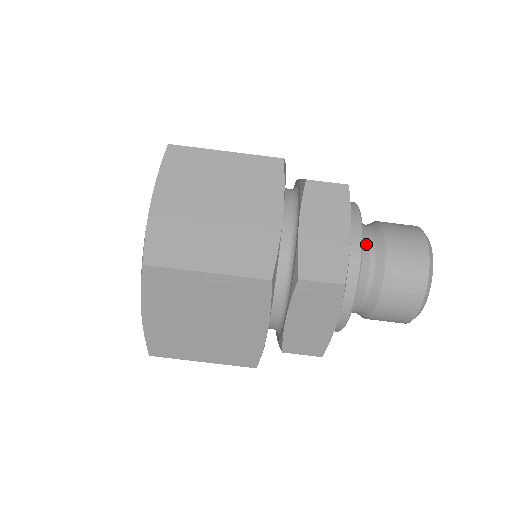
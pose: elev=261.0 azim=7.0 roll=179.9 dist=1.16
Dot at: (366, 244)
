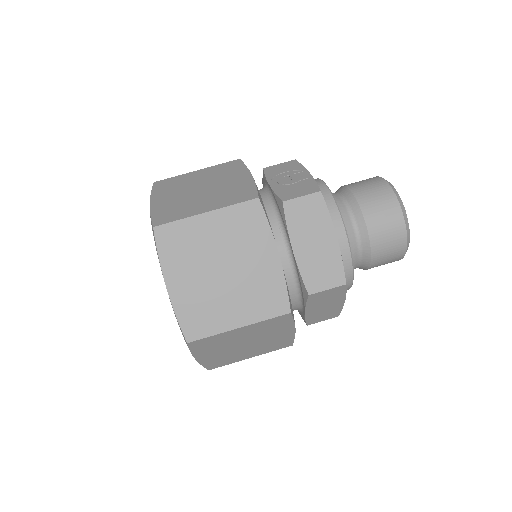
Dot at: (348, 225)
